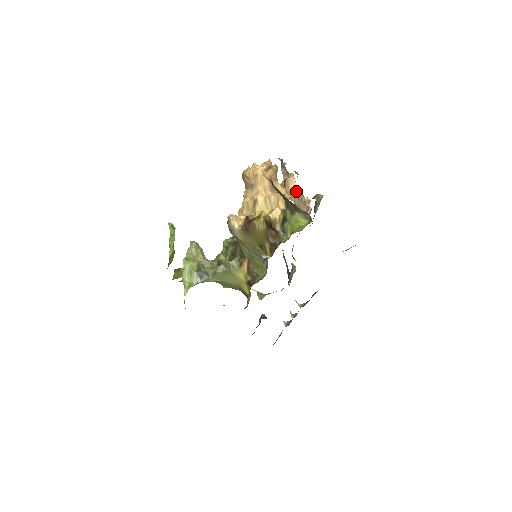
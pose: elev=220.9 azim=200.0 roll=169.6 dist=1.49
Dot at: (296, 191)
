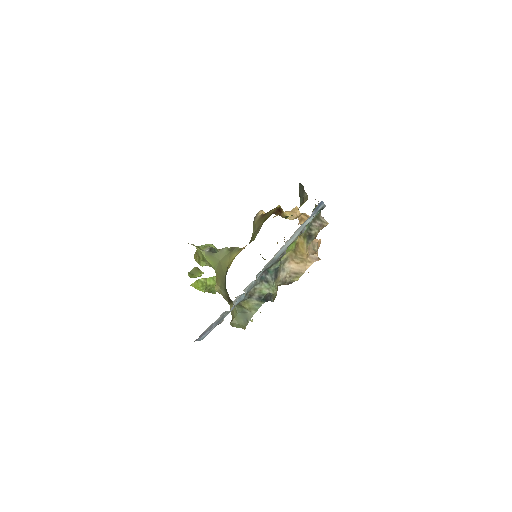
Dot at: (314, 240)
